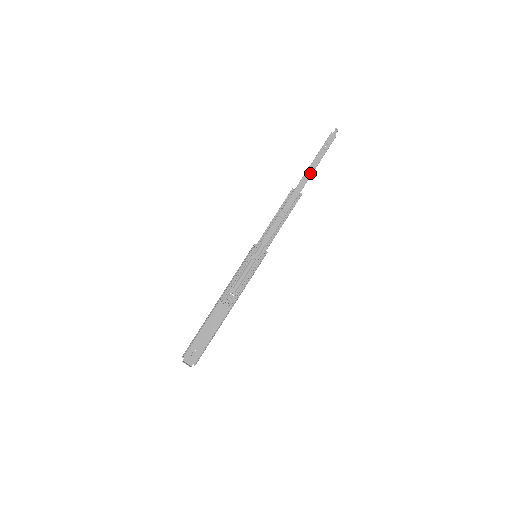
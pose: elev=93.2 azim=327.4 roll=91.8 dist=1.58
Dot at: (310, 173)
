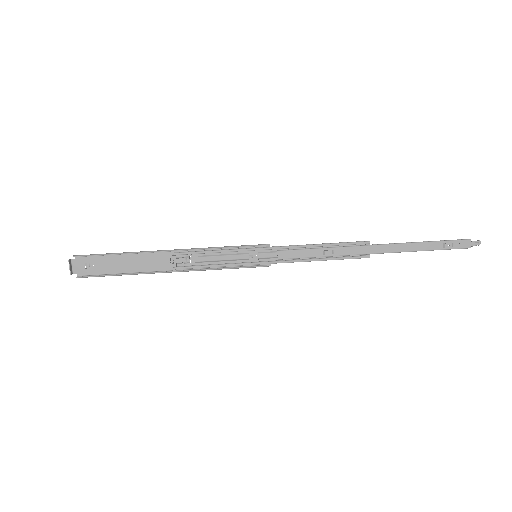
Dot at: (402, 249)
